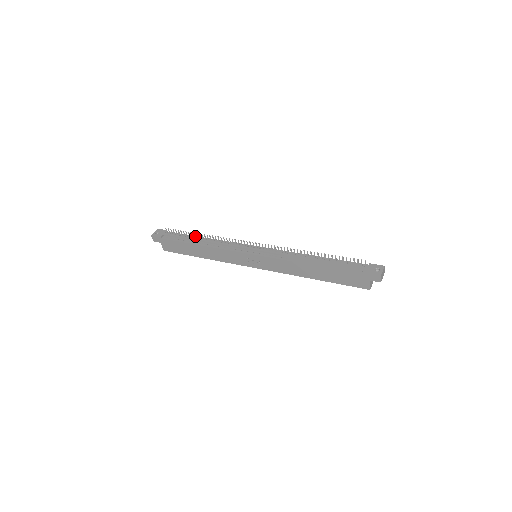
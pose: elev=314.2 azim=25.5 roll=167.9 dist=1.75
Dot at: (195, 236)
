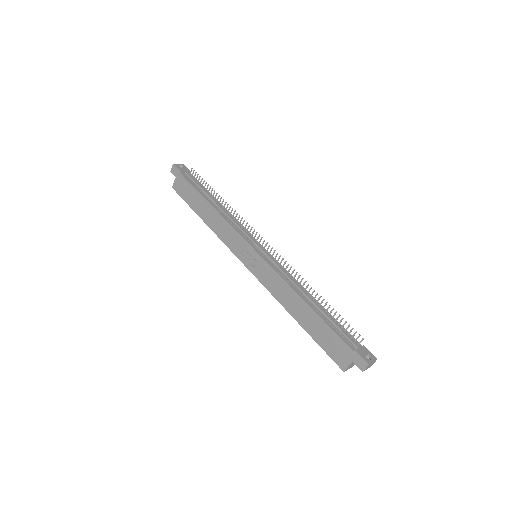
Dot at: (213, 196)
